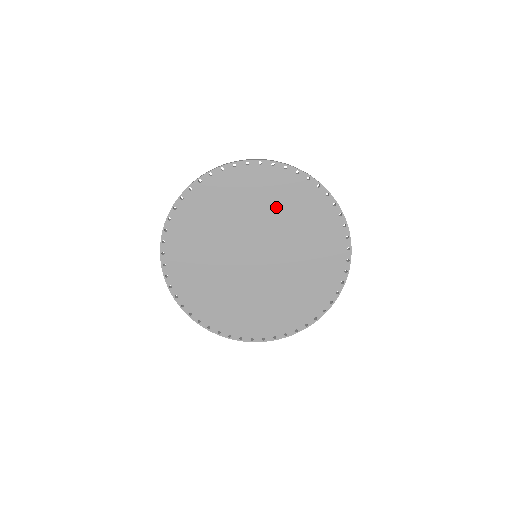
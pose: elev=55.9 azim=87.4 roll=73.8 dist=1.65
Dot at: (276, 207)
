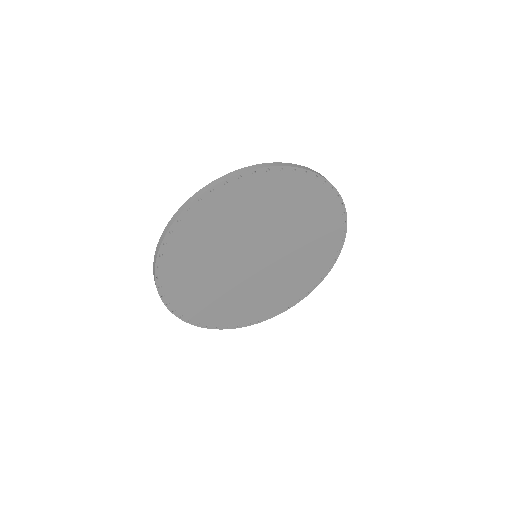
Dot at: (305, 224)
